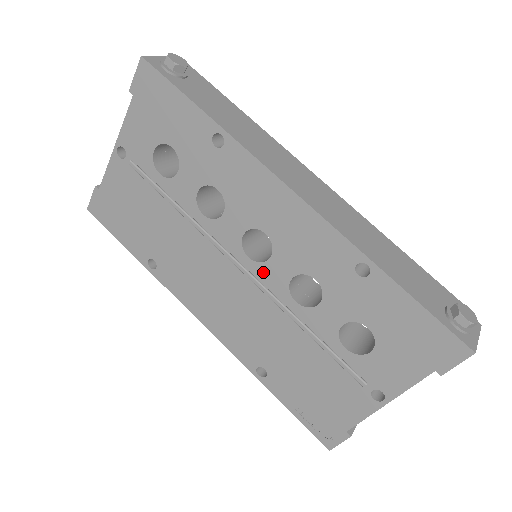
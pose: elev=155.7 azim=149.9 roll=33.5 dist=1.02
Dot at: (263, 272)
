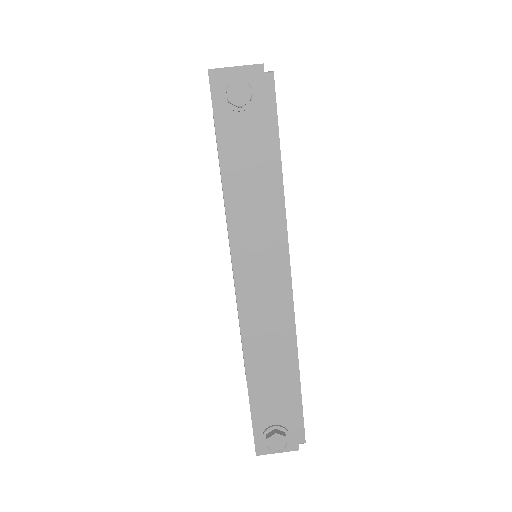
Dot at: occluded
